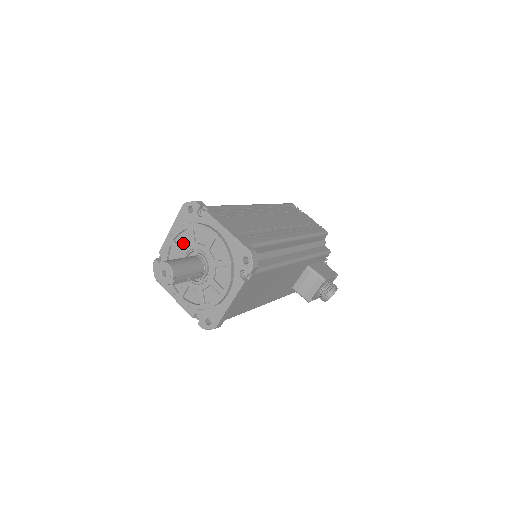
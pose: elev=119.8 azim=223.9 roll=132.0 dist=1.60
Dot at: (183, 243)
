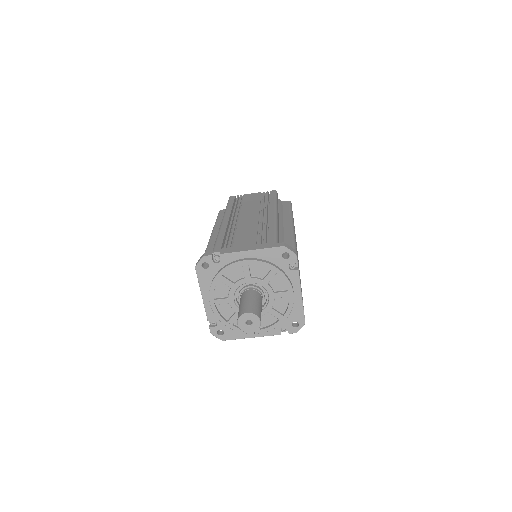
Dot at: (255, 272)
